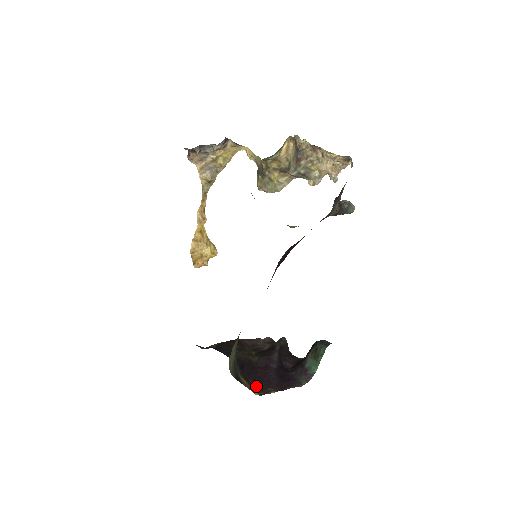
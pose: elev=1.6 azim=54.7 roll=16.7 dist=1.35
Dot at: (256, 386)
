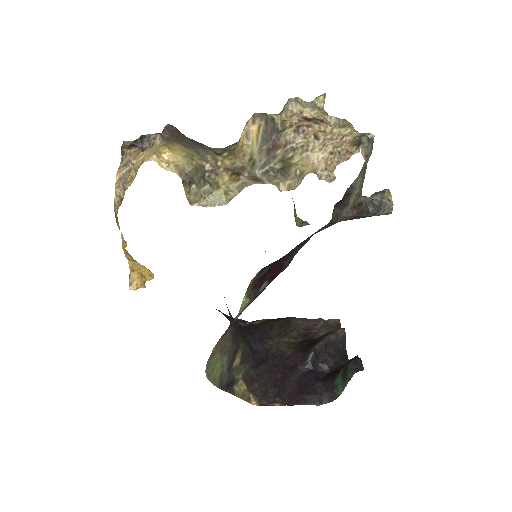
Dot at: (261, 392)
